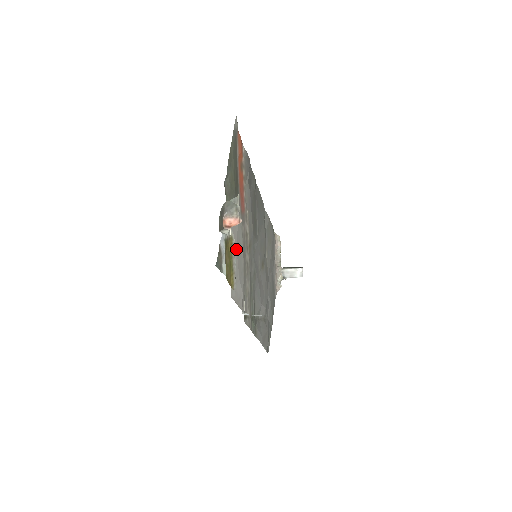
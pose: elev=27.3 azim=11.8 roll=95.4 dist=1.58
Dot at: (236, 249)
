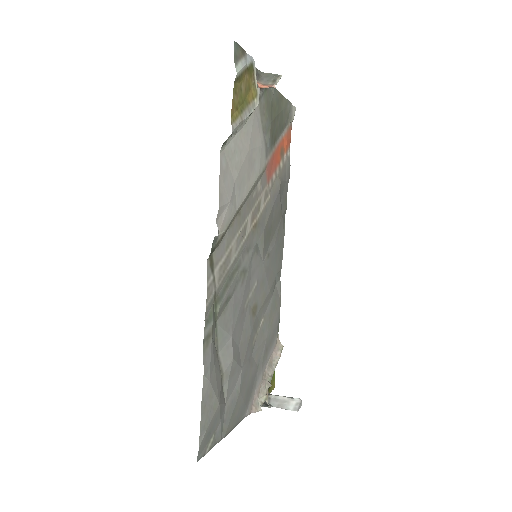
Dot at: (249, 148)
